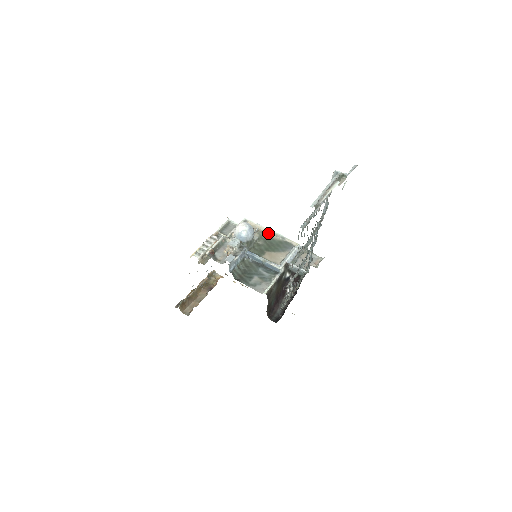
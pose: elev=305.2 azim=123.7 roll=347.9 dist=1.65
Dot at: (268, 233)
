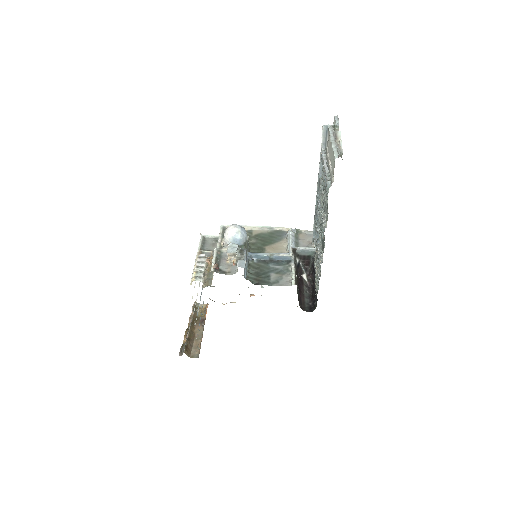
Dot at: (253, 230)
